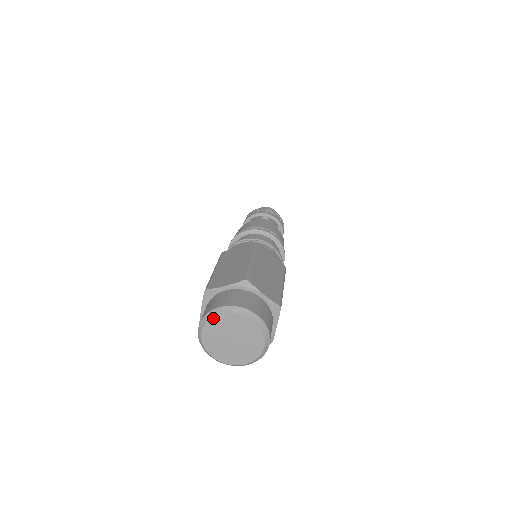
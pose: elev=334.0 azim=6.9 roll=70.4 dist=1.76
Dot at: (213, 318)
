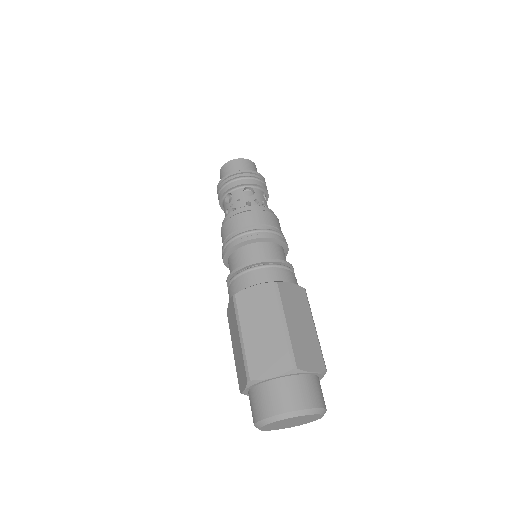
Dot at: (274, 422)
